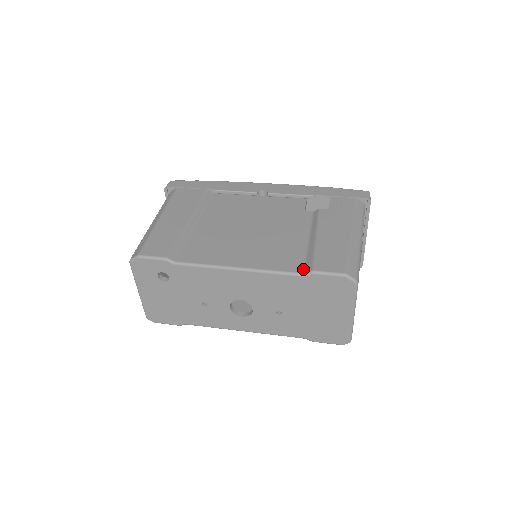
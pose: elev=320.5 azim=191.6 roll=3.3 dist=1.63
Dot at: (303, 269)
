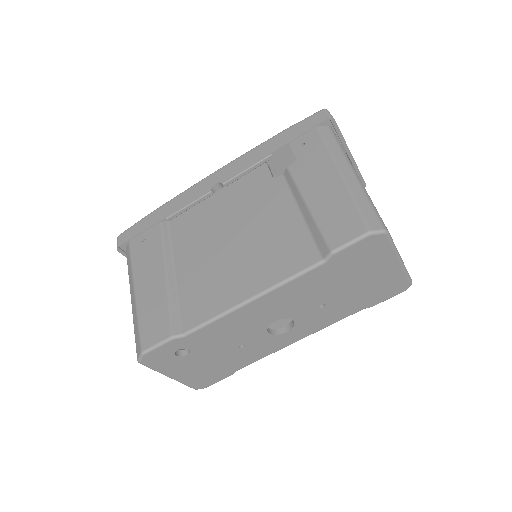
Dot at: (319, 255)
